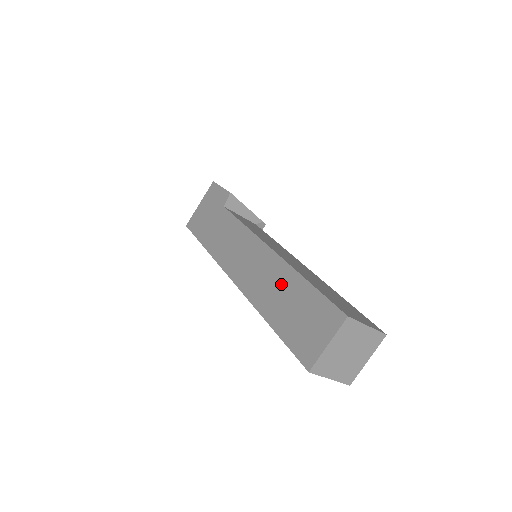
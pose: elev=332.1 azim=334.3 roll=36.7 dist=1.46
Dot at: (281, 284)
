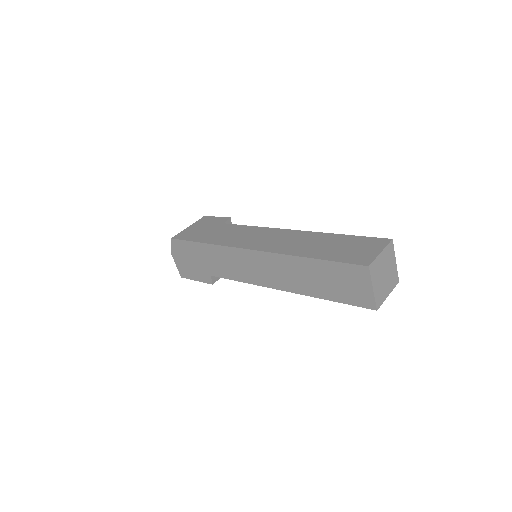
Dot at: (315, 240)
